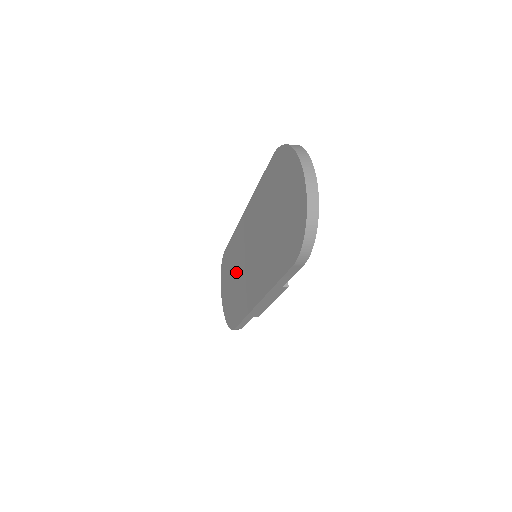
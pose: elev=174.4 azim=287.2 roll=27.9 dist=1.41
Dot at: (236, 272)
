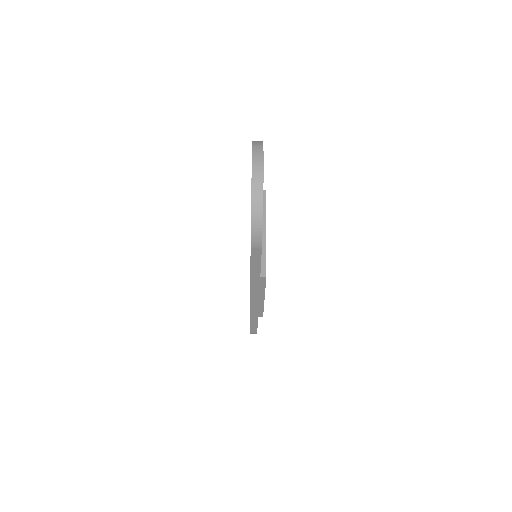
Dot at: occluded
